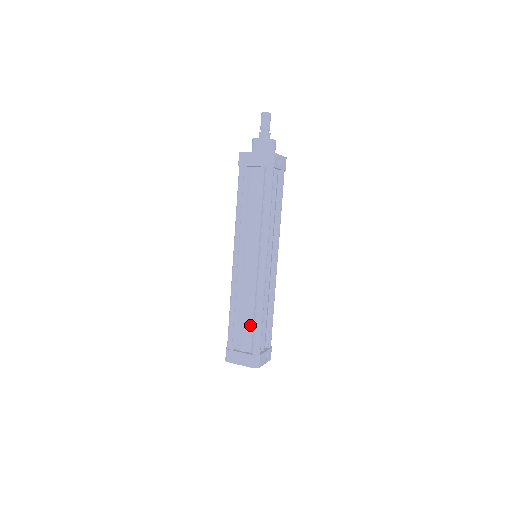
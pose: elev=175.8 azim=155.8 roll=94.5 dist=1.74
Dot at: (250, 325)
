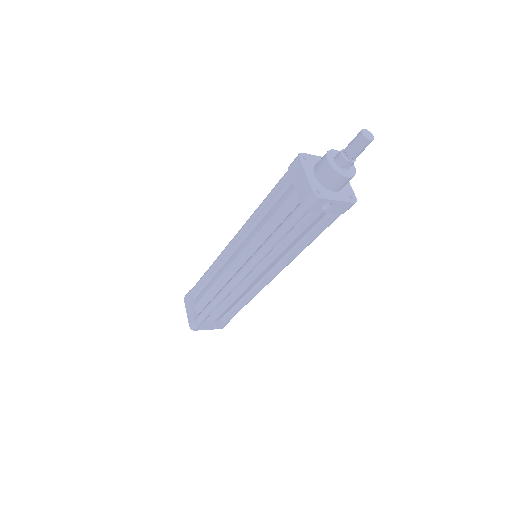
Dot at: (208, 299)
